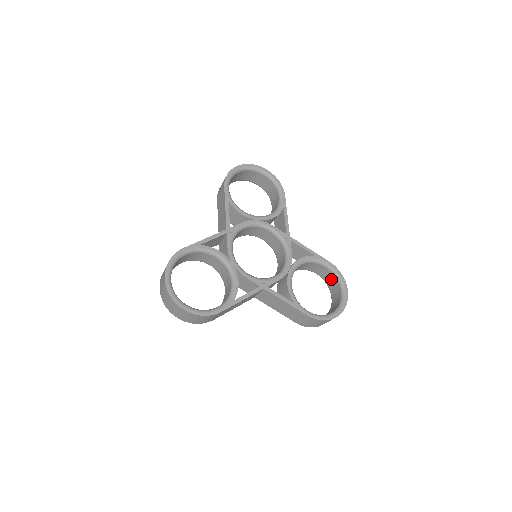
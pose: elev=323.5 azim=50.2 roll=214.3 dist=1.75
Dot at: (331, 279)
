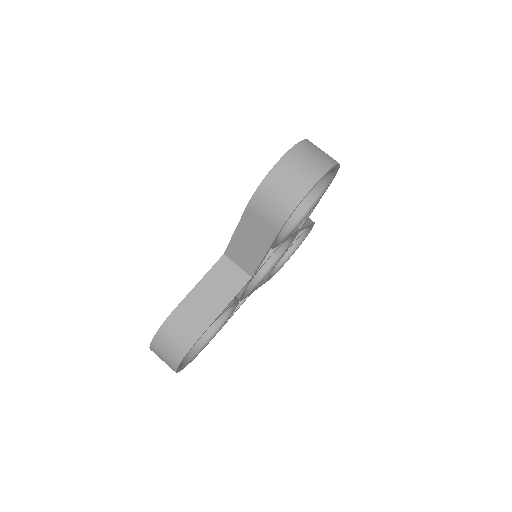
Dot at: occluded
